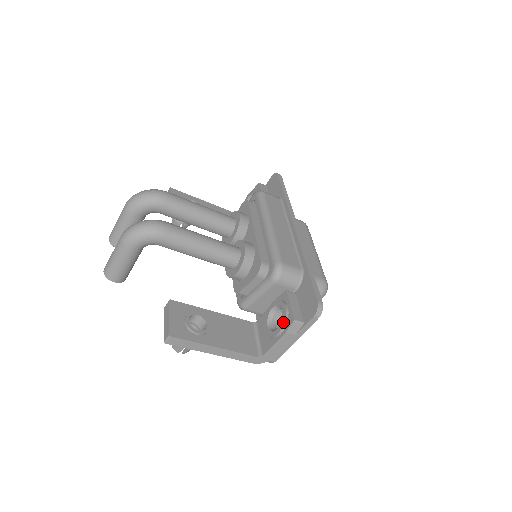
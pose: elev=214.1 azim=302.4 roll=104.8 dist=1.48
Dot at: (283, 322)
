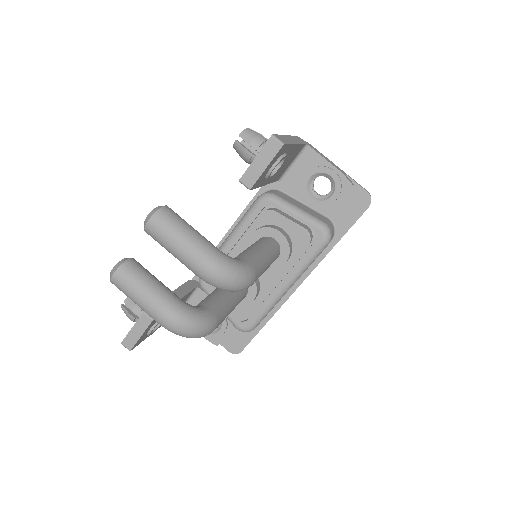
Dot at: (211, 338)
